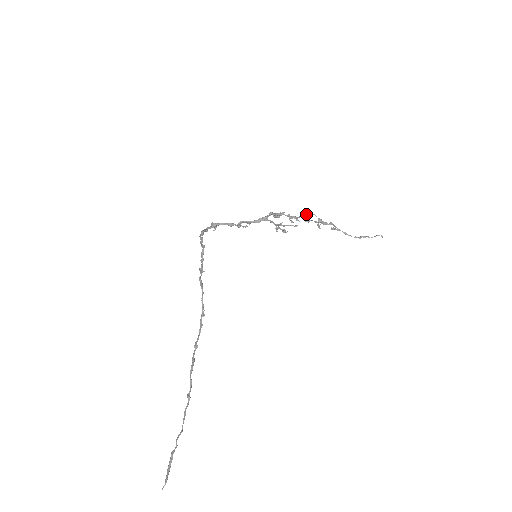
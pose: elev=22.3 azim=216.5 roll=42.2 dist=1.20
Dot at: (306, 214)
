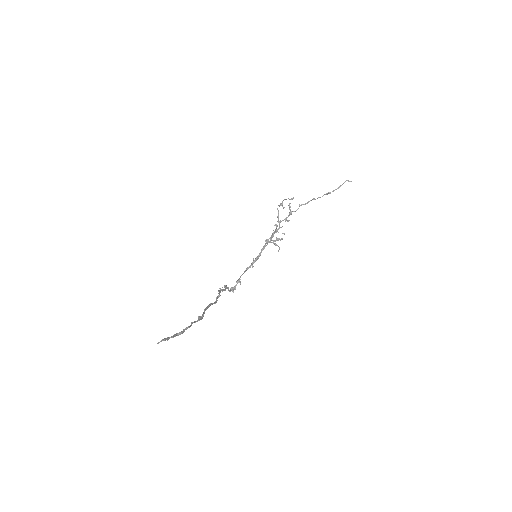
Dot at: (278, 216)
